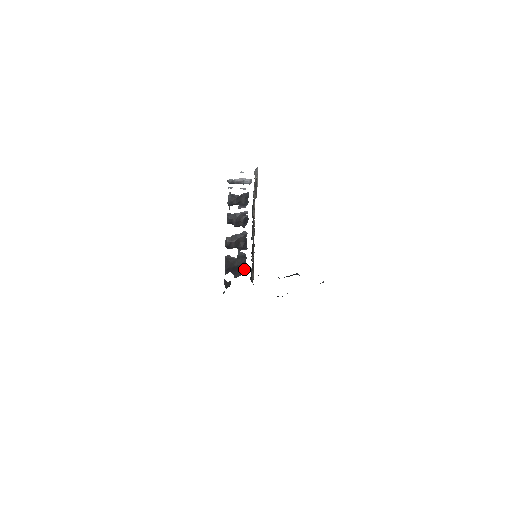
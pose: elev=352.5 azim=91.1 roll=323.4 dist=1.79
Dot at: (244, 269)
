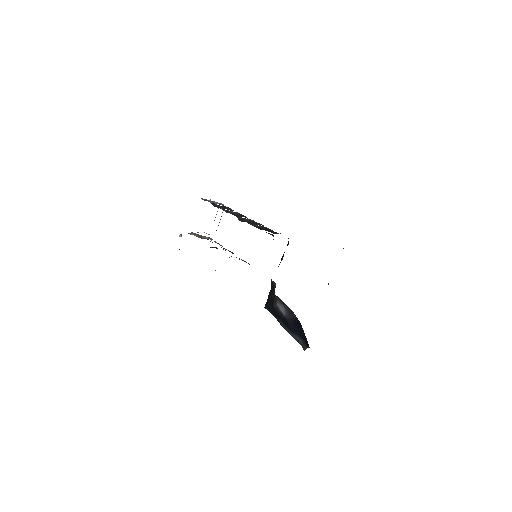
Dot at: (275, 232)
